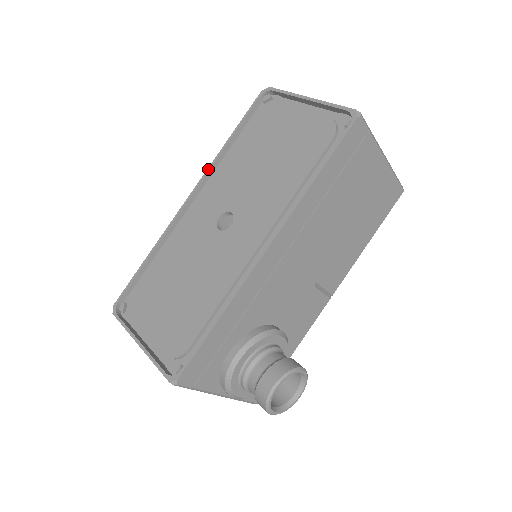
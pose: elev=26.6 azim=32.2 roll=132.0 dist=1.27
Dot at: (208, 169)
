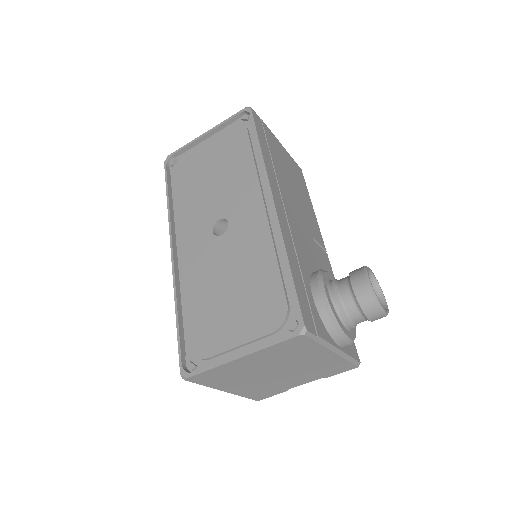
Dot at: (169, 224)
